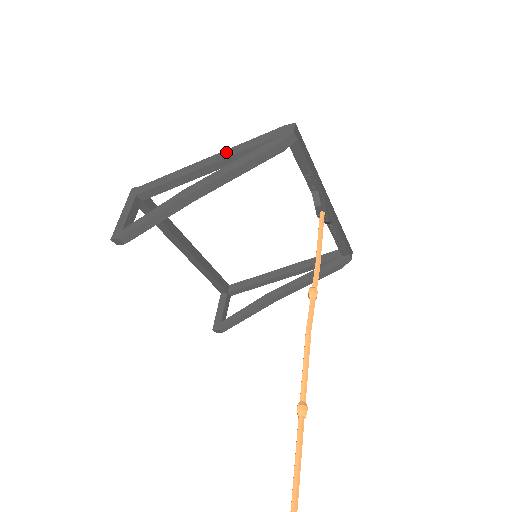
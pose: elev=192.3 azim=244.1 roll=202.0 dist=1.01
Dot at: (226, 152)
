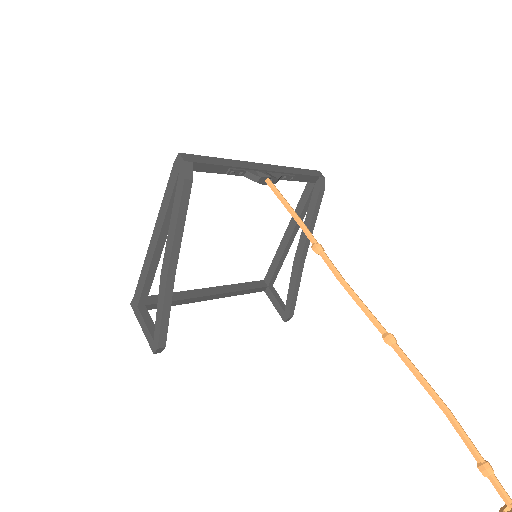
Dot at: (158, 220)
